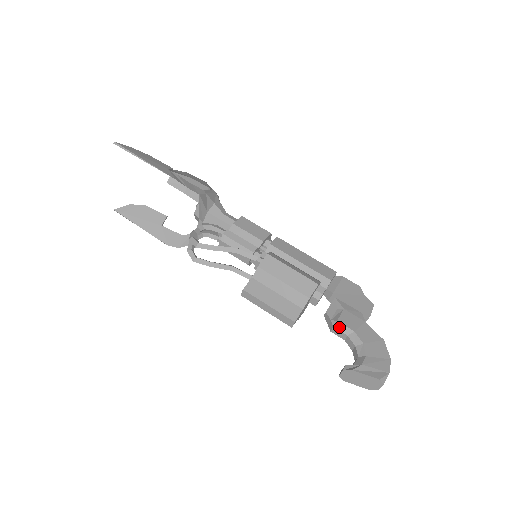
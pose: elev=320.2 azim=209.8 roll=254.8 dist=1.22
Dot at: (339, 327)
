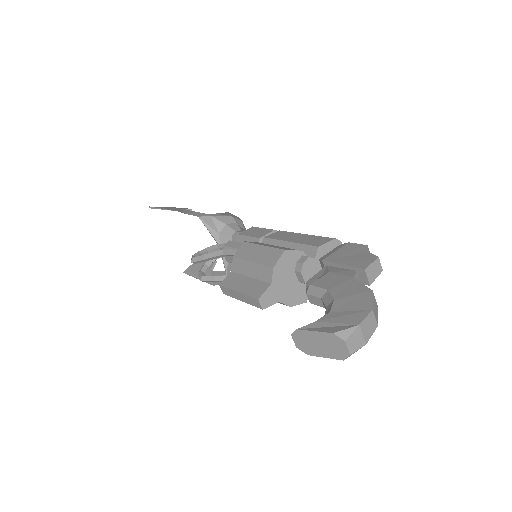
Dot at: (312, 291)
